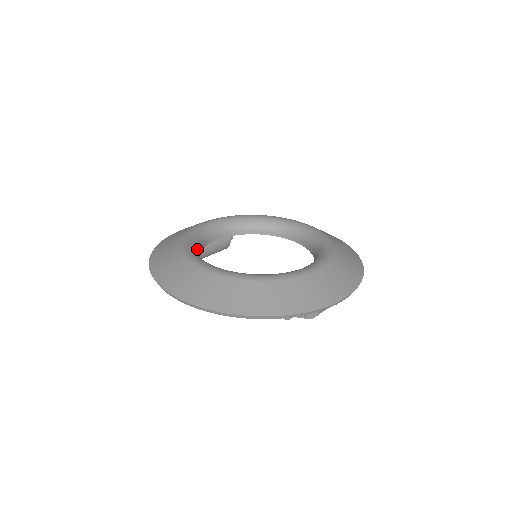
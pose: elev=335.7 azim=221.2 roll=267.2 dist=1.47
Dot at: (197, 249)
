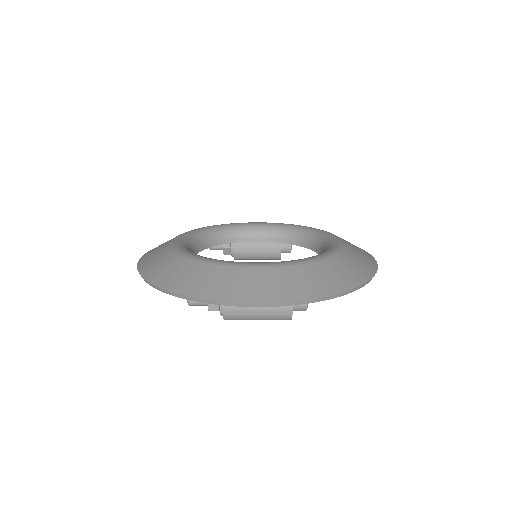
Dot at: (213, 237)
